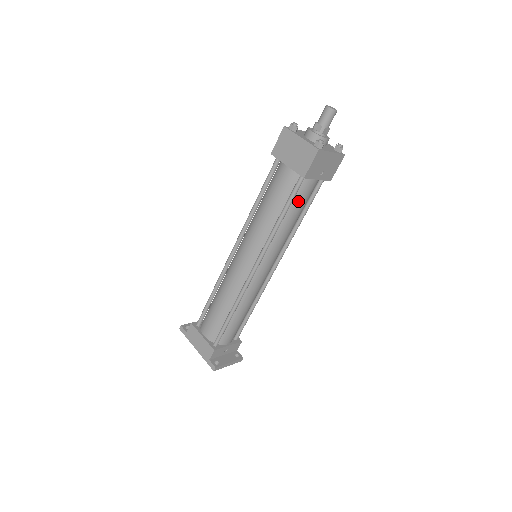
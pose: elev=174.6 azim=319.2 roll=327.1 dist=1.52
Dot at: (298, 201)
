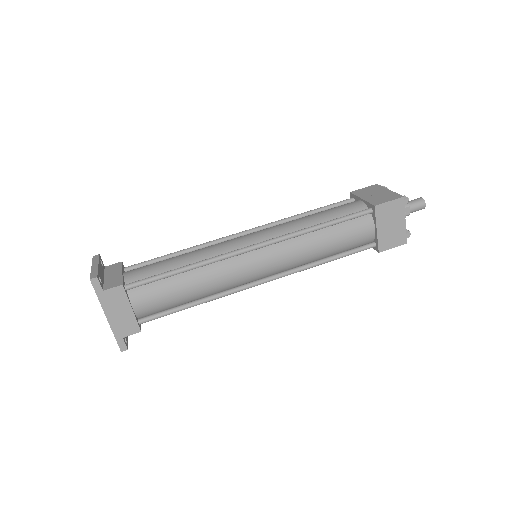
Dot at: occluded
